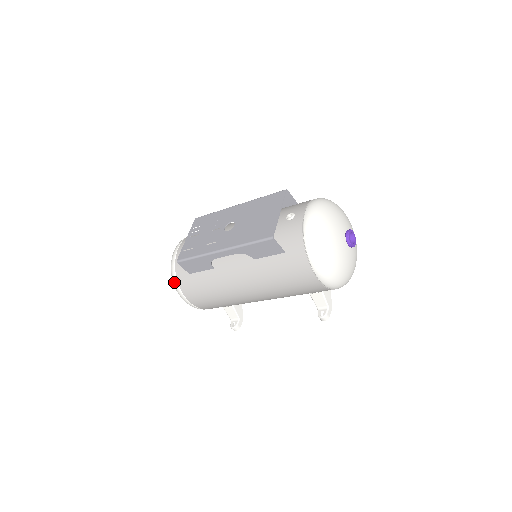
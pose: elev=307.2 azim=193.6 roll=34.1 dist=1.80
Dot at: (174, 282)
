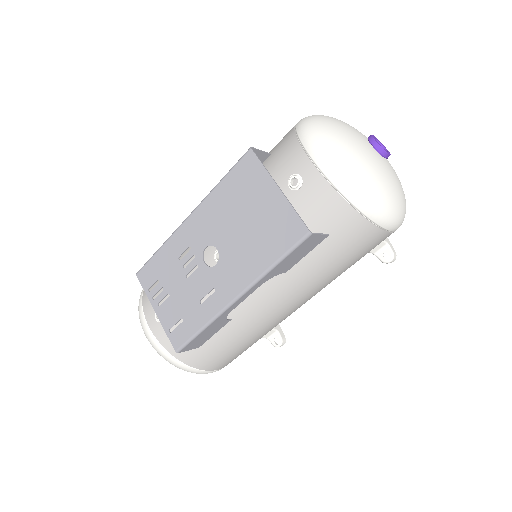
Dot at: (183, 369)
